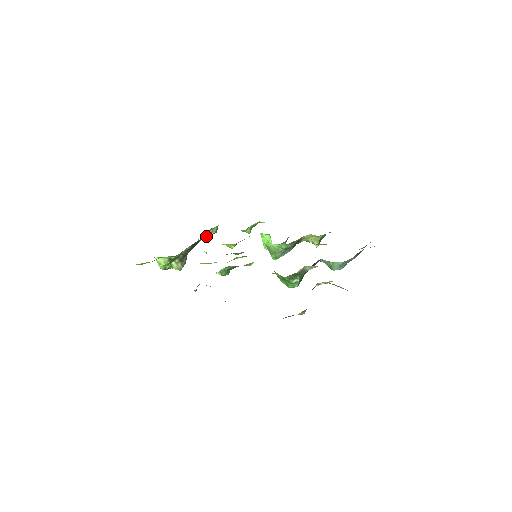
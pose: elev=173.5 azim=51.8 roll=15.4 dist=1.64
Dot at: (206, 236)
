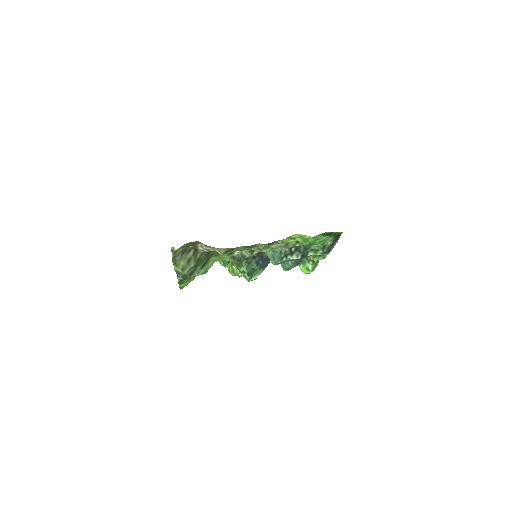
Dot at: occluded
